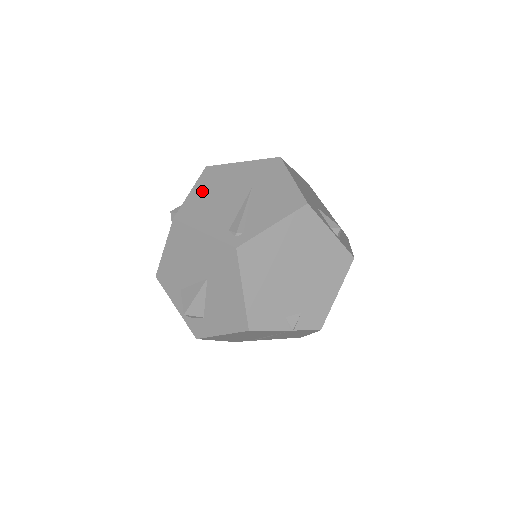
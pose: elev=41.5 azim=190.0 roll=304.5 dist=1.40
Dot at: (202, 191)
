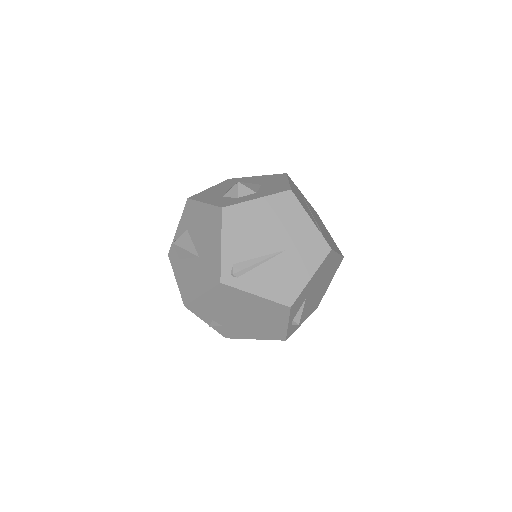
Dot at: (262, 209)
